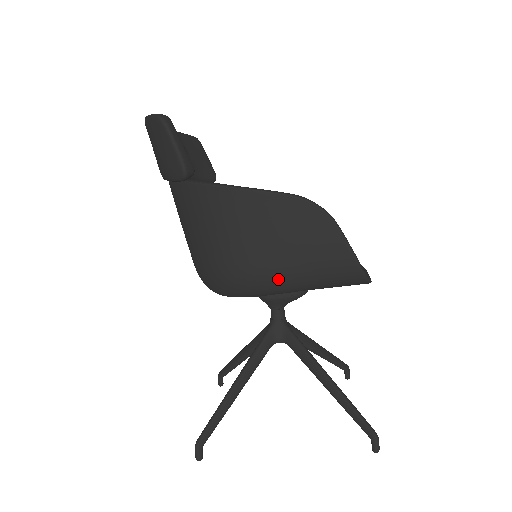
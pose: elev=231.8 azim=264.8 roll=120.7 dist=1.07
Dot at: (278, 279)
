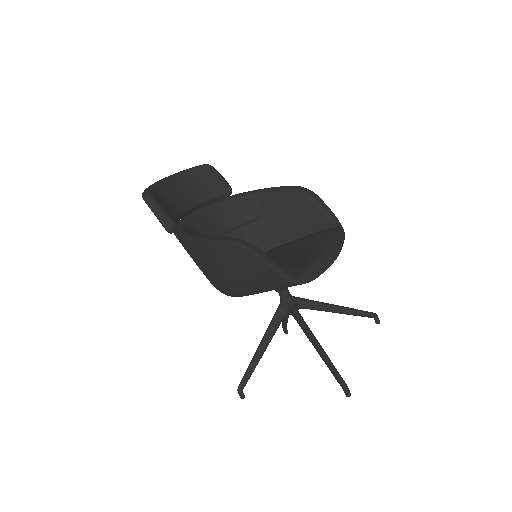
Dot at: (244, 290)
